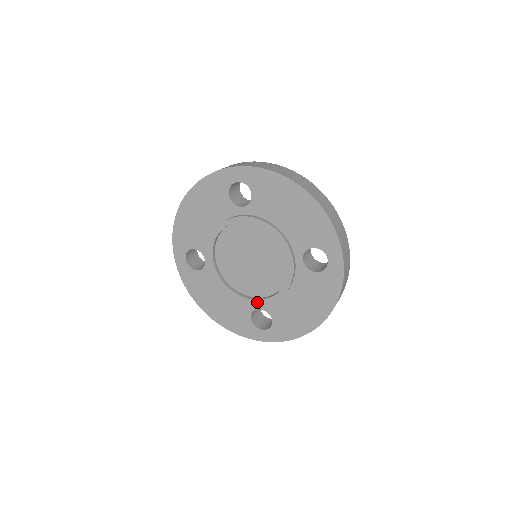
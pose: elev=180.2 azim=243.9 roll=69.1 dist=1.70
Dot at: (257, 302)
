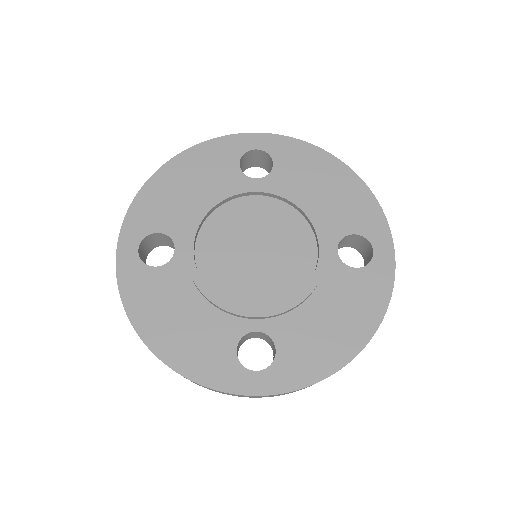
Dot at: (258, 313)
